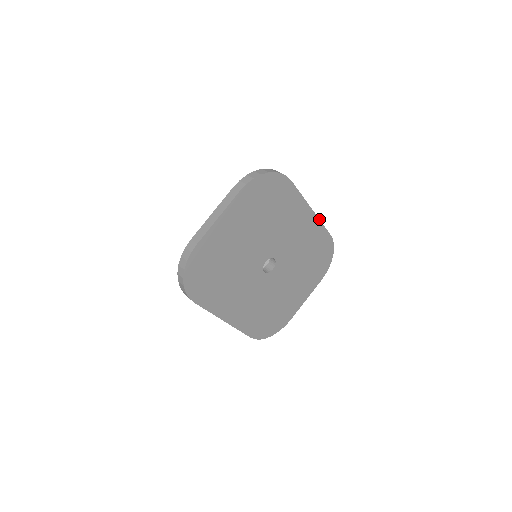
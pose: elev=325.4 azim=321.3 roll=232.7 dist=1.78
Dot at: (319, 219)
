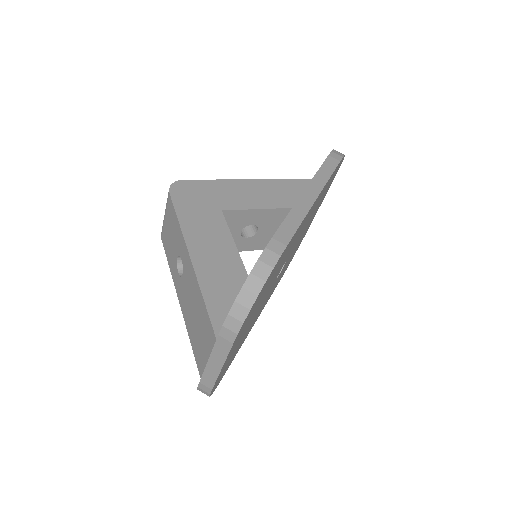
Dot at: (325, 184)
